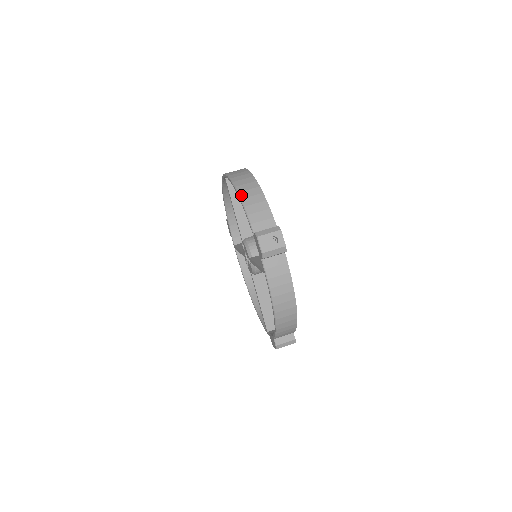
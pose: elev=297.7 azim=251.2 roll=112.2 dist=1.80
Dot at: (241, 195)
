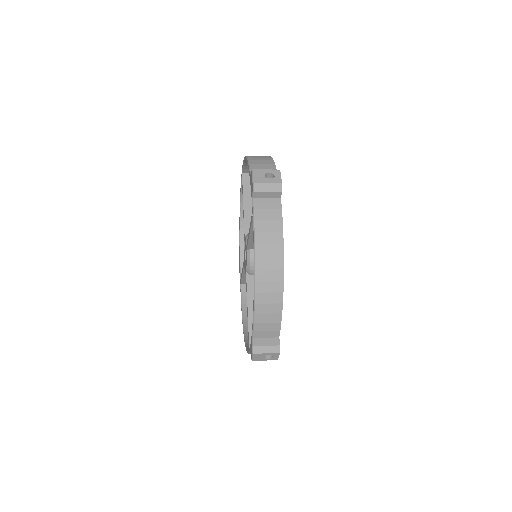
Dot at: (249, 156)
